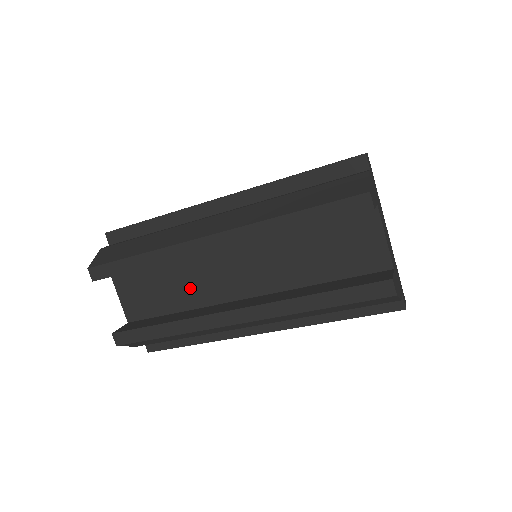
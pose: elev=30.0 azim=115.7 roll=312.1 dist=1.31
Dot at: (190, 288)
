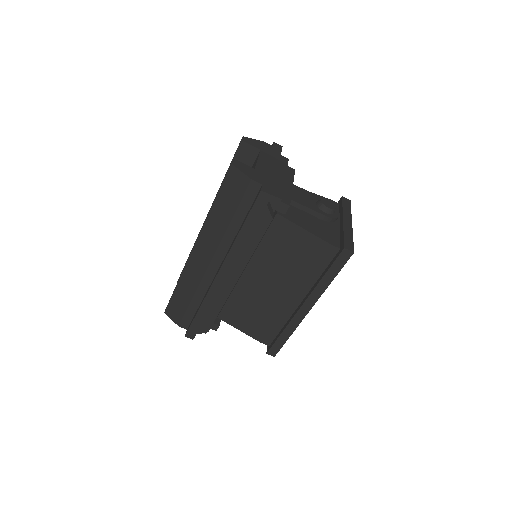
Dot at: occluded
